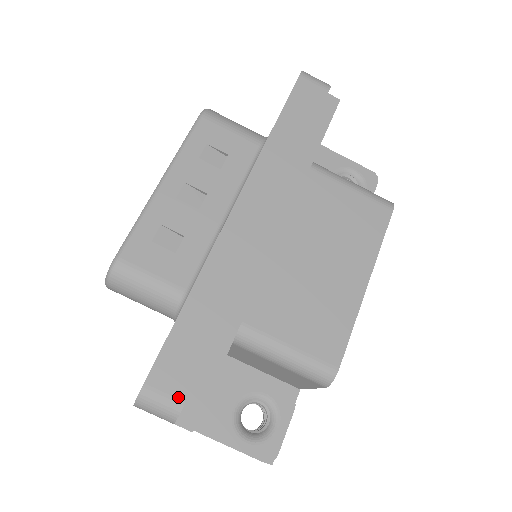
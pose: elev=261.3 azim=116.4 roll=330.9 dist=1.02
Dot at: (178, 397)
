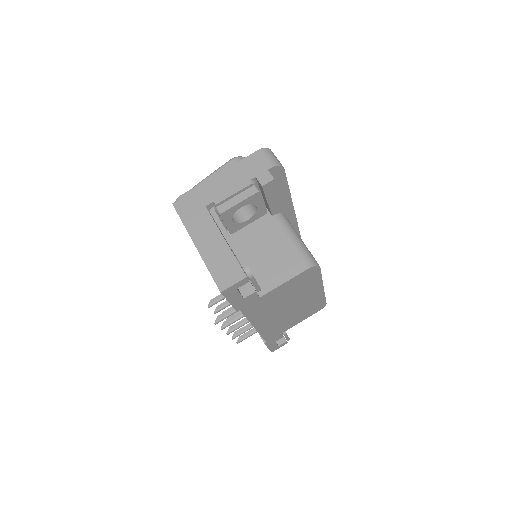
Dot at: occluded
